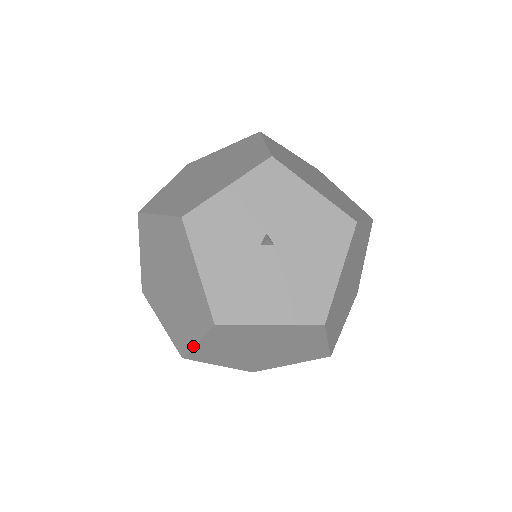
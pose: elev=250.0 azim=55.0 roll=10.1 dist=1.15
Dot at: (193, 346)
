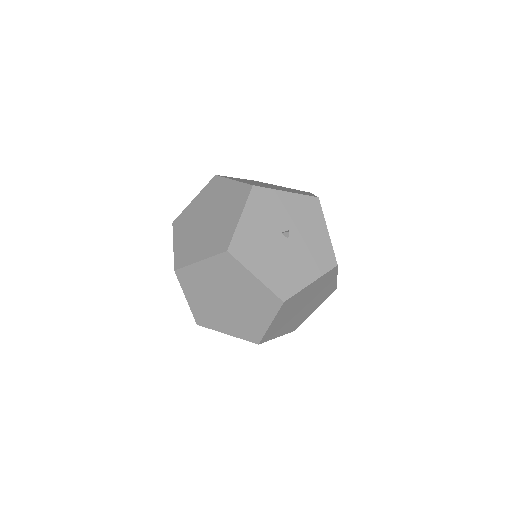
Dot at: (194, 263)
